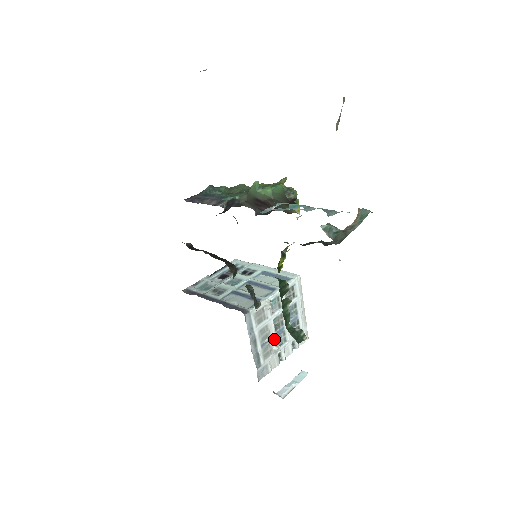
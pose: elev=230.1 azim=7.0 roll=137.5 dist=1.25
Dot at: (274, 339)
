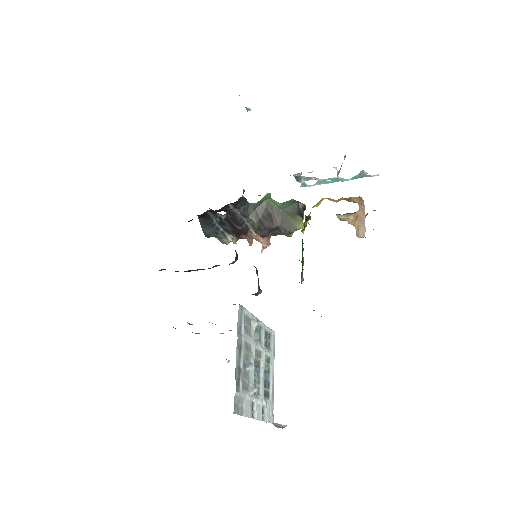
Dot at: (252, 373)
